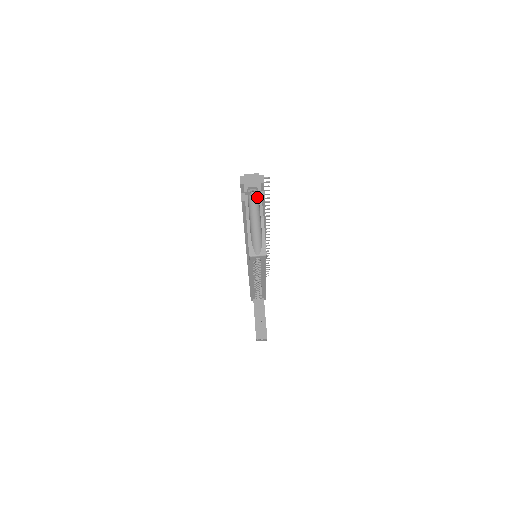
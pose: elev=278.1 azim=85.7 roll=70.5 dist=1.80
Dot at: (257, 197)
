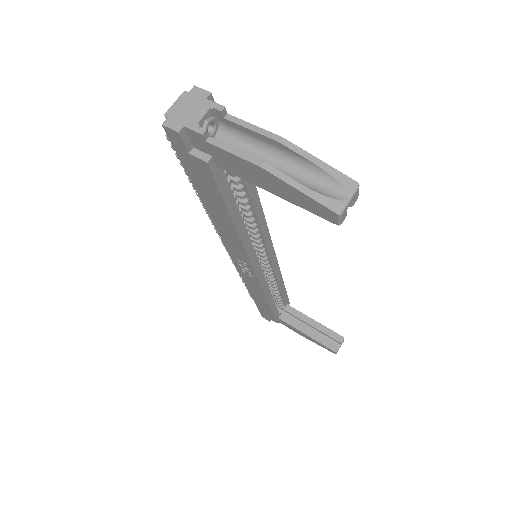
Dot at: (223, 130)
